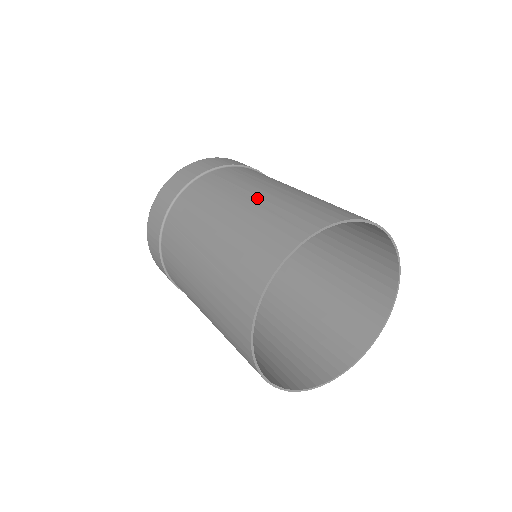
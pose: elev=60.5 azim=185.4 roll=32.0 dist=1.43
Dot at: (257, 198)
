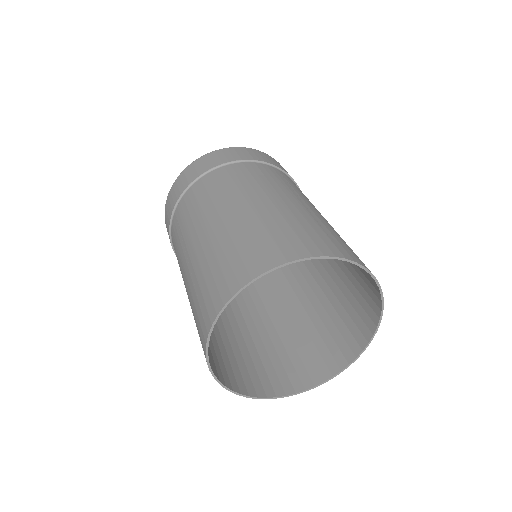
Dot at: (190, 265)
